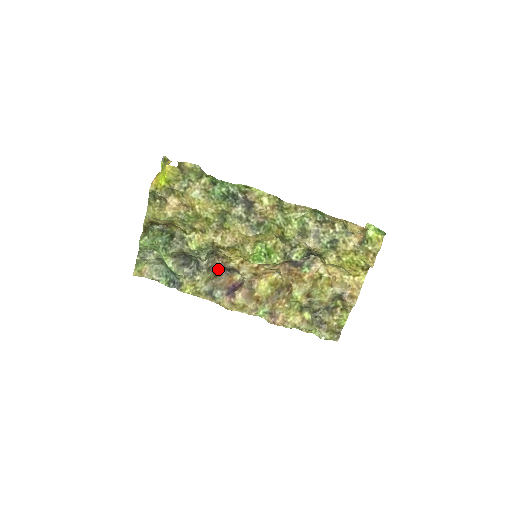
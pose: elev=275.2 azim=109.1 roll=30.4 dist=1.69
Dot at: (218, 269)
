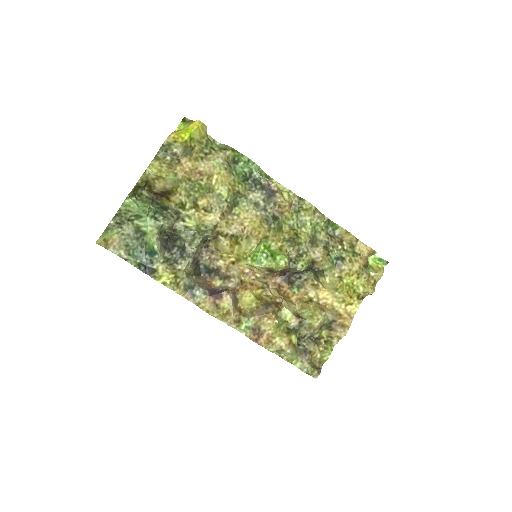
Dot at: (198, 267)
